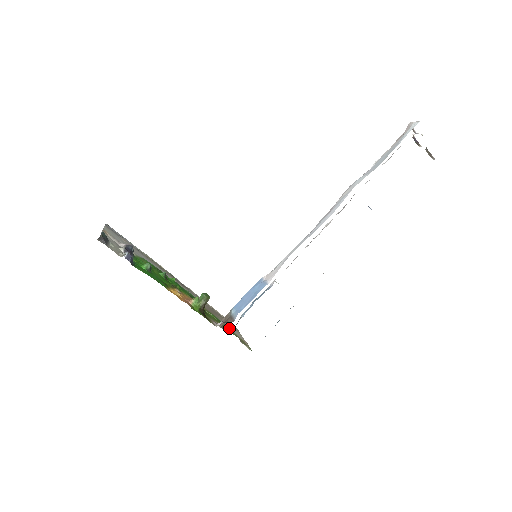
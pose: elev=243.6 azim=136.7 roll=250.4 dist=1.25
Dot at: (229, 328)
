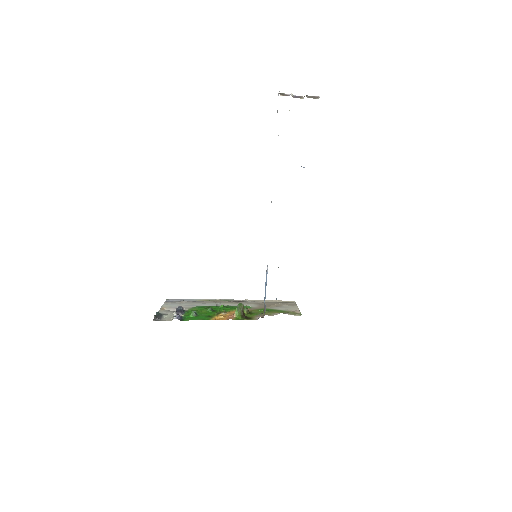
Dot at: (281, 310)
